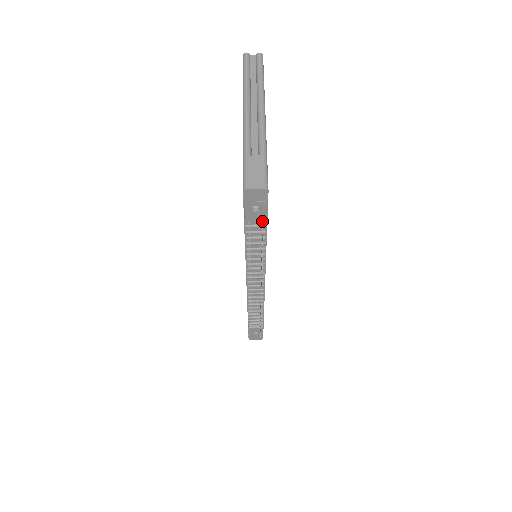
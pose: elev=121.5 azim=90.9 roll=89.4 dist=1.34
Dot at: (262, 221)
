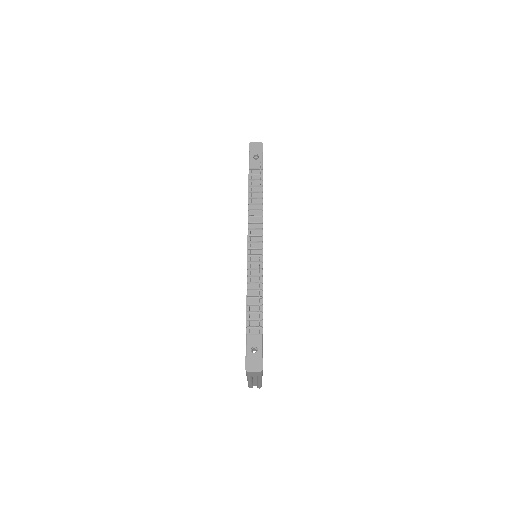
Dot at: occluded
